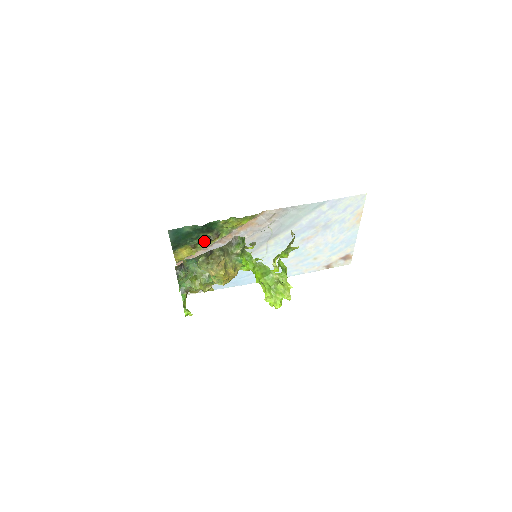
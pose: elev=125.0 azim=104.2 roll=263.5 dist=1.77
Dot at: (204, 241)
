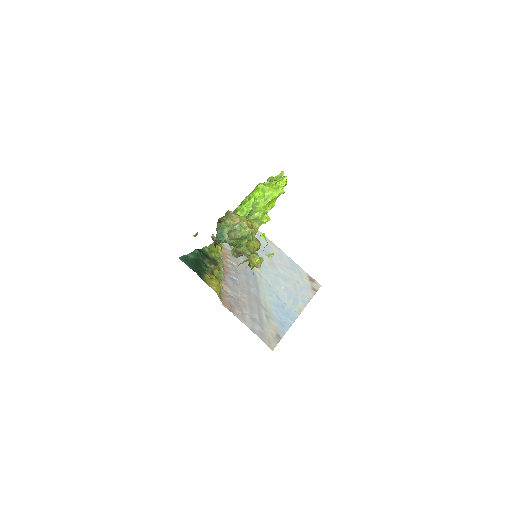
Dot at: (214, 269)
